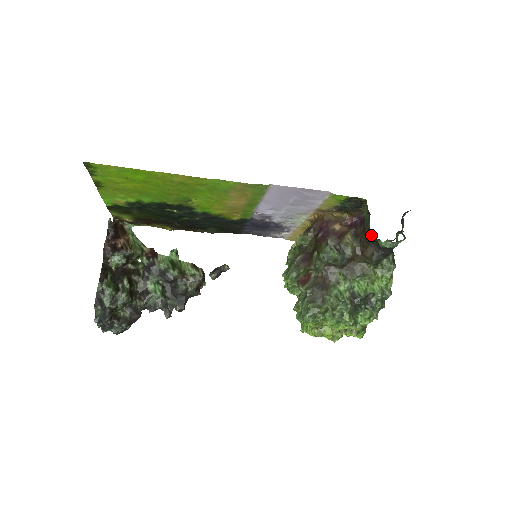
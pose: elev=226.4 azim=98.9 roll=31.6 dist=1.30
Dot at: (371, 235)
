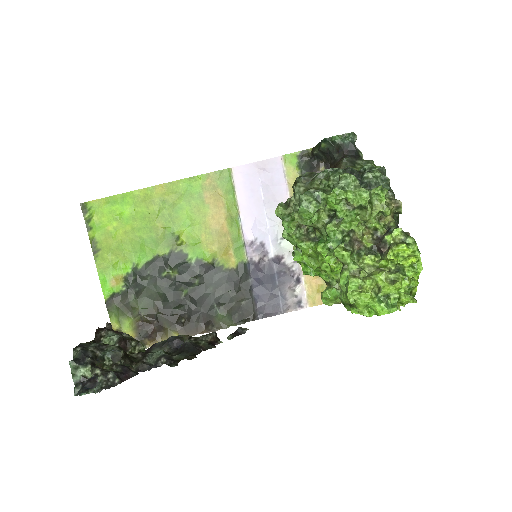
Dot at: (327, 148)
